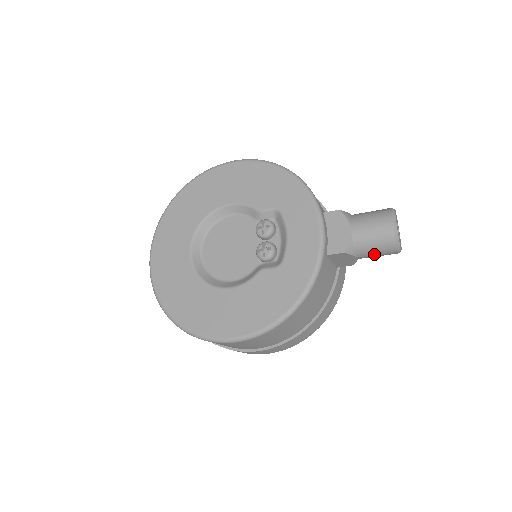
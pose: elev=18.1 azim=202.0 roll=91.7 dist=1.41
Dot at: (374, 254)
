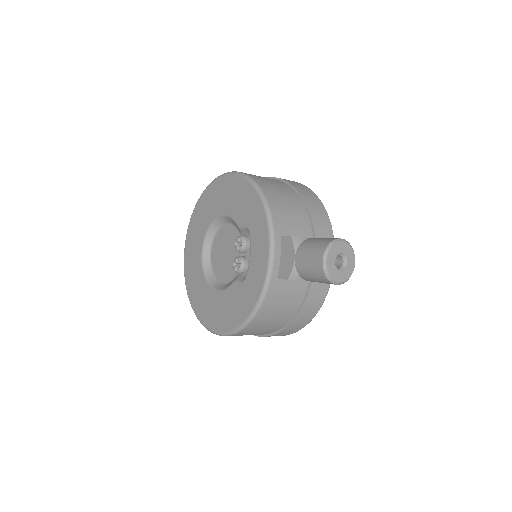
Dot at: (319, 282)
